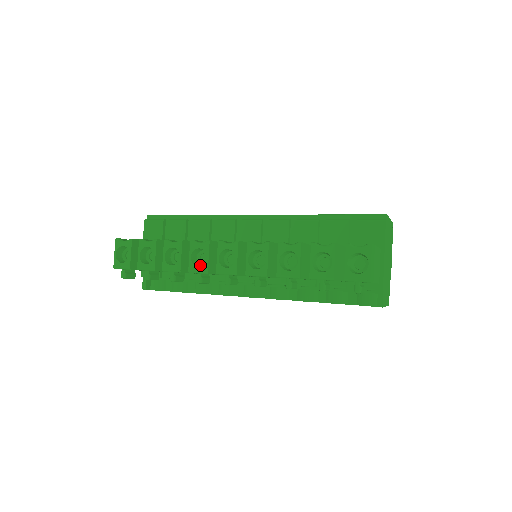
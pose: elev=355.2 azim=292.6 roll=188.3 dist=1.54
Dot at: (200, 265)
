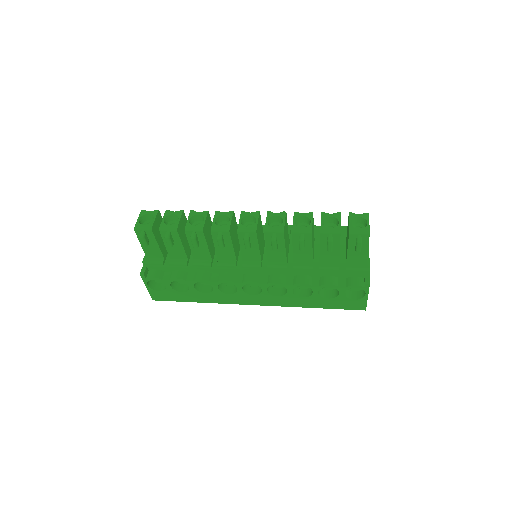
Dot at: occluded
